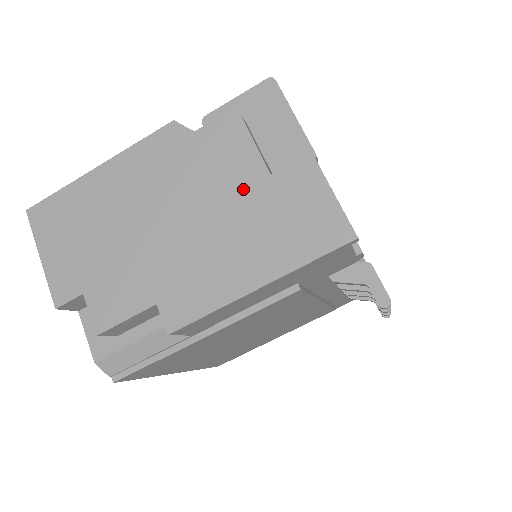
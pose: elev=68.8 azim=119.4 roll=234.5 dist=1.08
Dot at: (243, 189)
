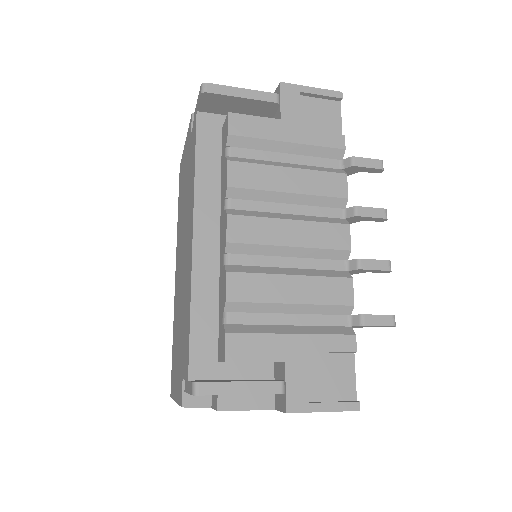
Dot at: occluded
